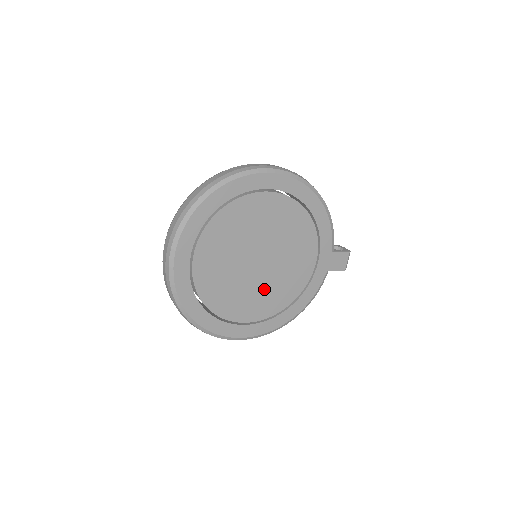
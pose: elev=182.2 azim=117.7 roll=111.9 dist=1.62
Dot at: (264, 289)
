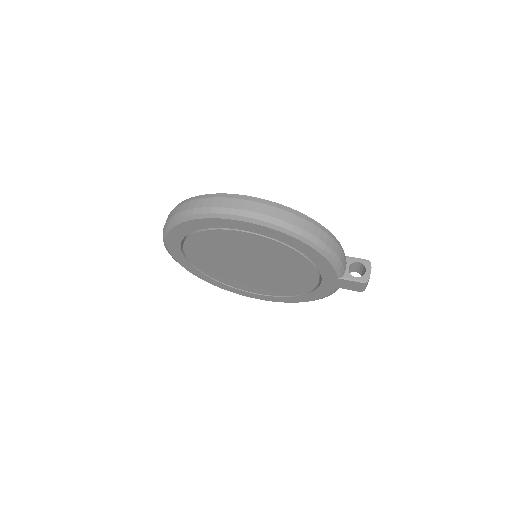
Dot at: (264, 281)
